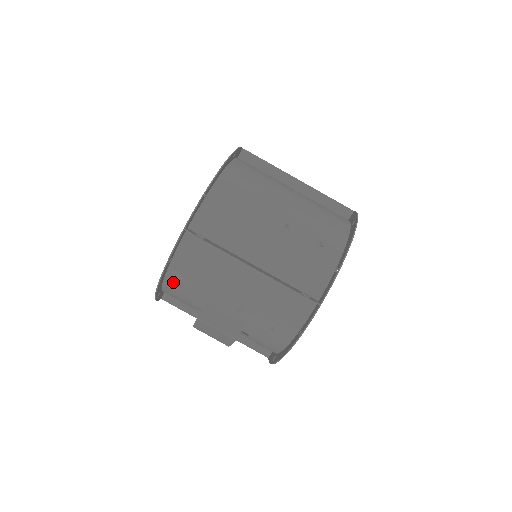
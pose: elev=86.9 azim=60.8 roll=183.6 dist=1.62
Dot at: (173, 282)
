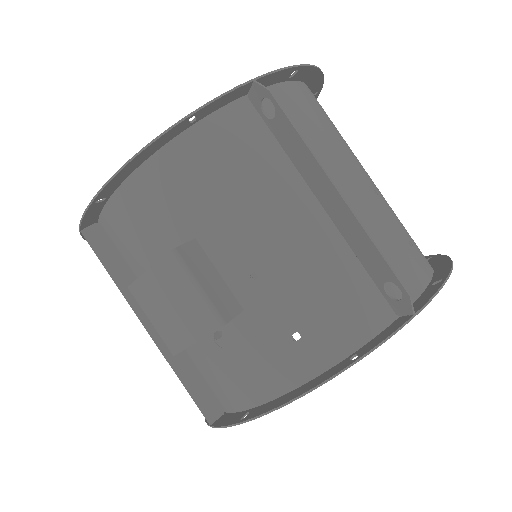
Dot at: (160, 173)
